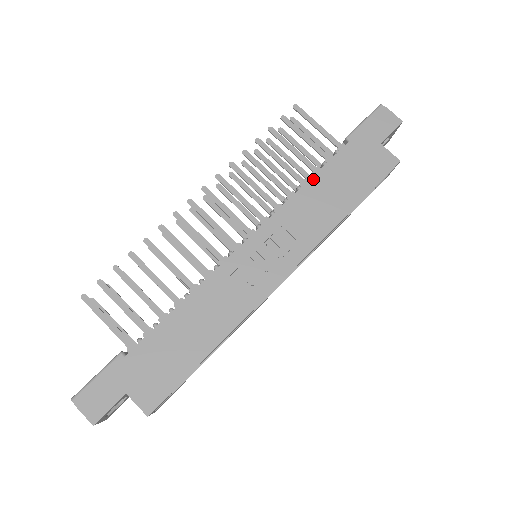
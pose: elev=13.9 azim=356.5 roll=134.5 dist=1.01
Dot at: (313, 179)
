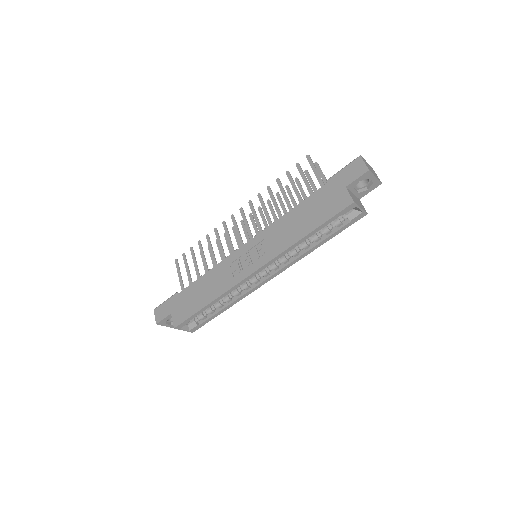
Dot at: (293, 210)
